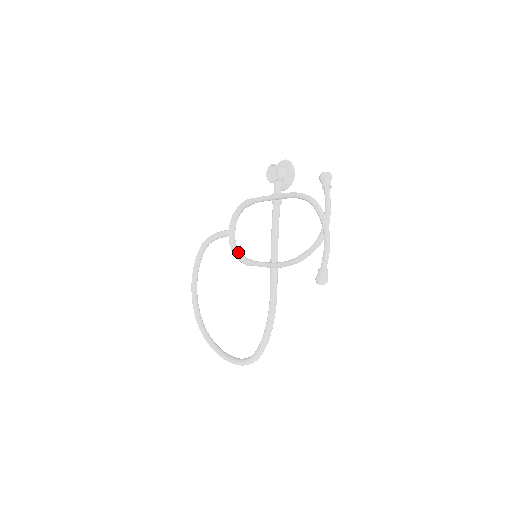
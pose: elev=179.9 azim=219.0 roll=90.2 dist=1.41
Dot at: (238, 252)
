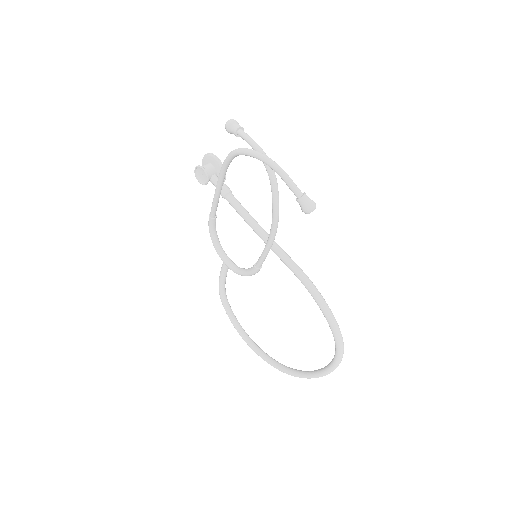
Dot at: (243, 270)
